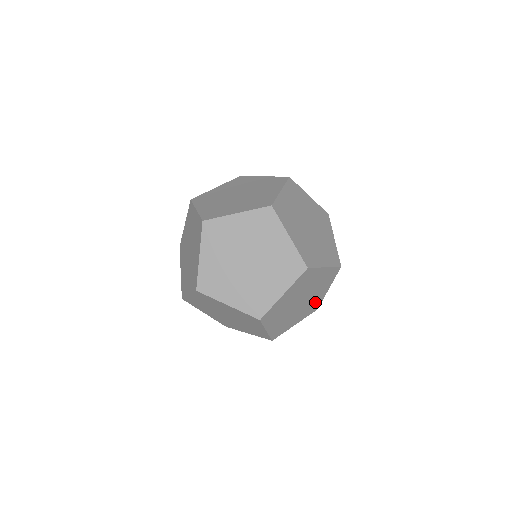
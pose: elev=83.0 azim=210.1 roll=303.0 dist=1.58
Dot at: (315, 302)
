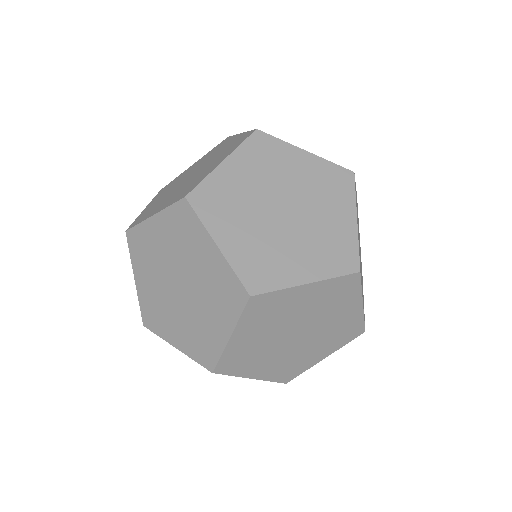
Dot at: occluded
